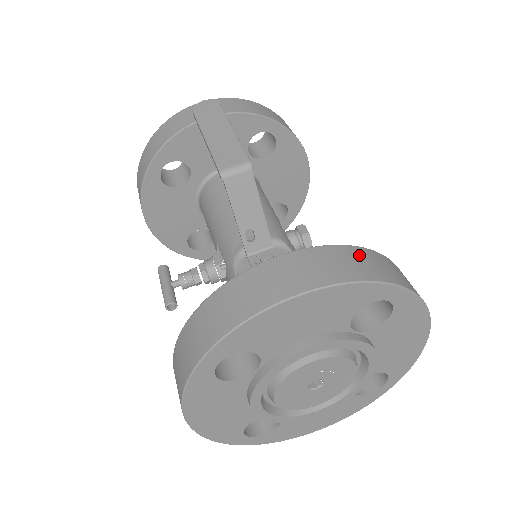
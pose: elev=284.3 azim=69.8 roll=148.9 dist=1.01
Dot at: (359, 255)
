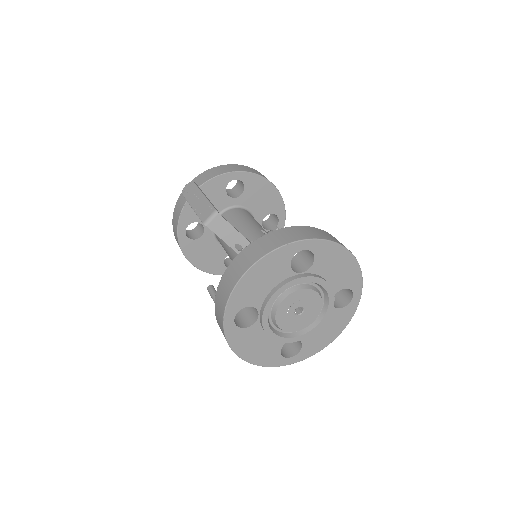
Dot at: (279, 234)
